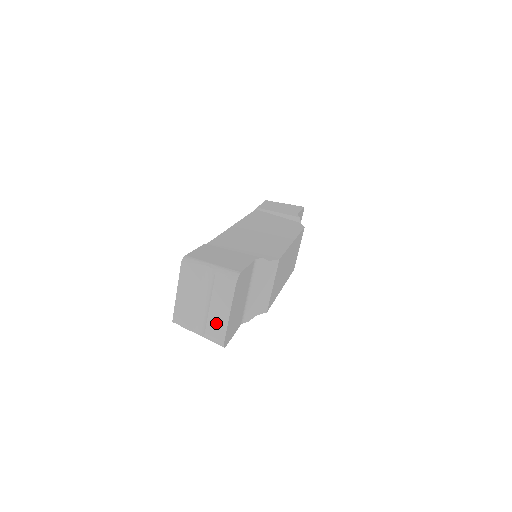
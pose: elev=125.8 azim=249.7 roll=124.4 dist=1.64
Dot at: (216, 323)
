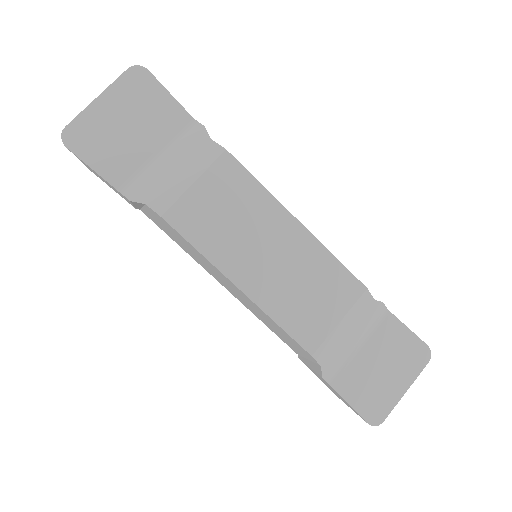
Dot at: occluded
